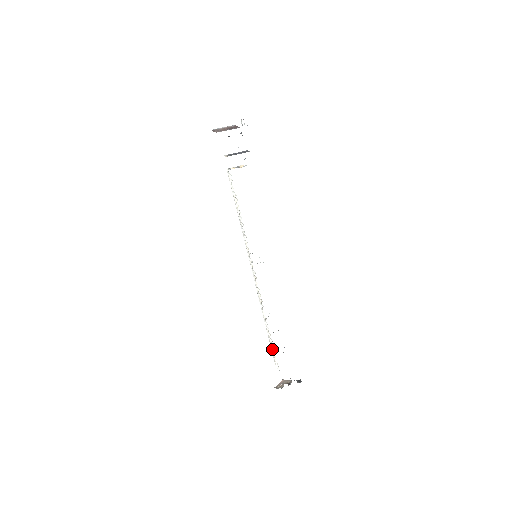
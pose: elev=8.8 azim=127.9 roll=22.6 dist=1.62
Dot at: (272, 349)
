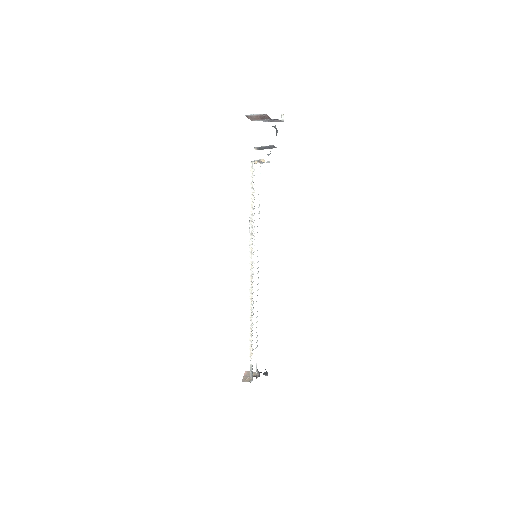
Dot at: (250, 346)
